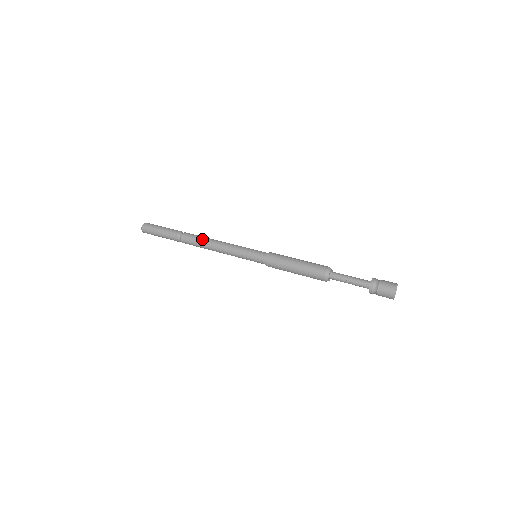
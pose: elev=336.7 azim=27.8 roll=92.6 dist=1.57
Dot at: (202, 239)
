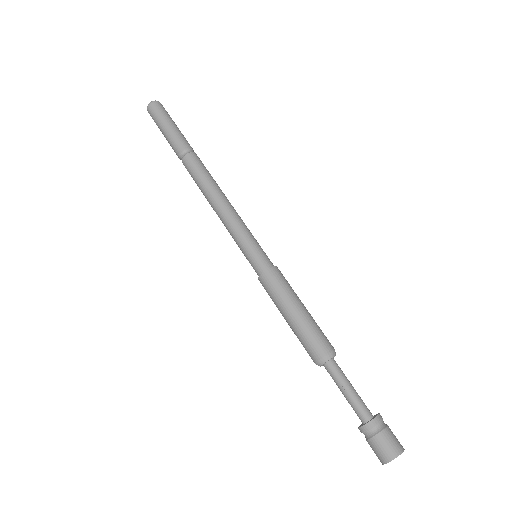
Dot at: occluded
